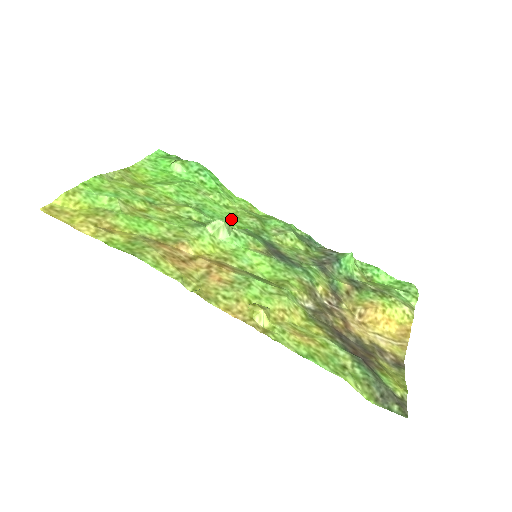
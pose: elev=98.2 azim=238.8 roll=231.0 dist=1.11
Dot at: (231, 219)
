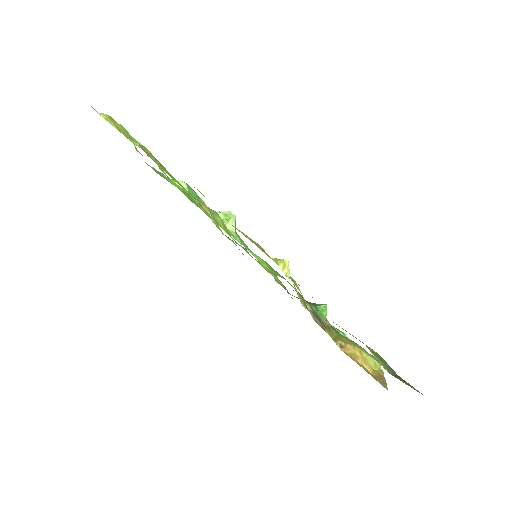
Dot at: occluded
